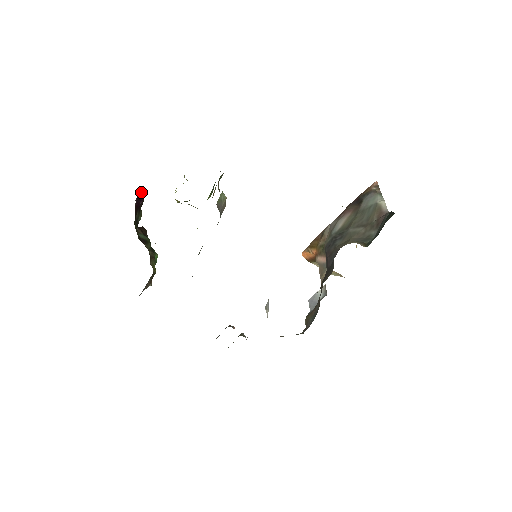
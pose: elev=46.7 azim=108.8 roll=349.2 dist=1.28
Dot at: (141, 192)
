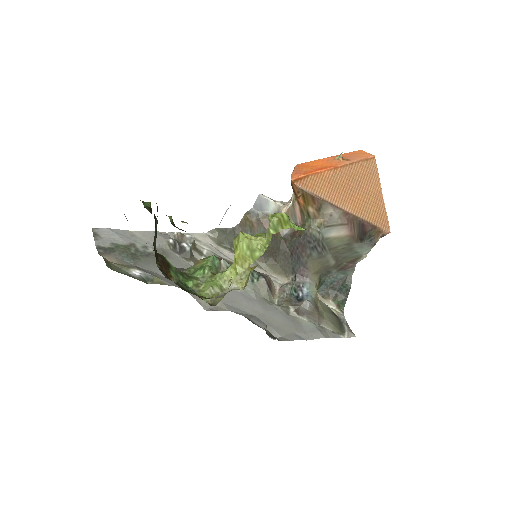
Dot at: occluded
